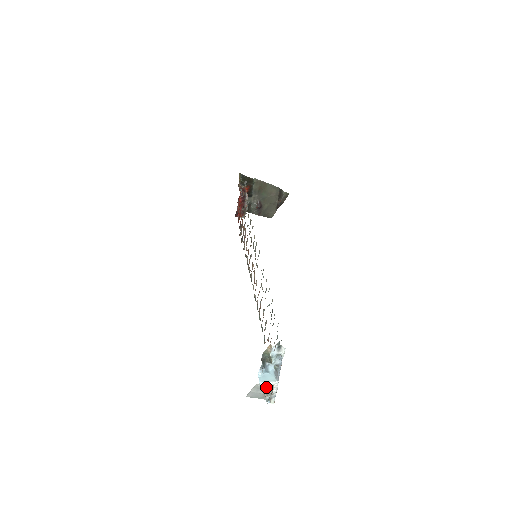
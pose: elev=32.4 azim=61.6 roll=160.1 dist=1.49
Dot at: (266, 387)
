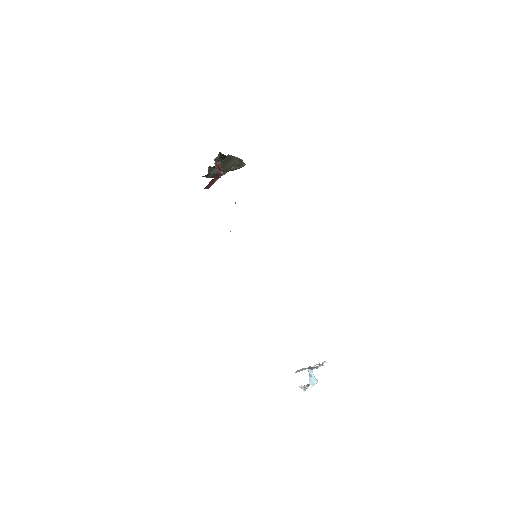
Dot at: (308, 384)
